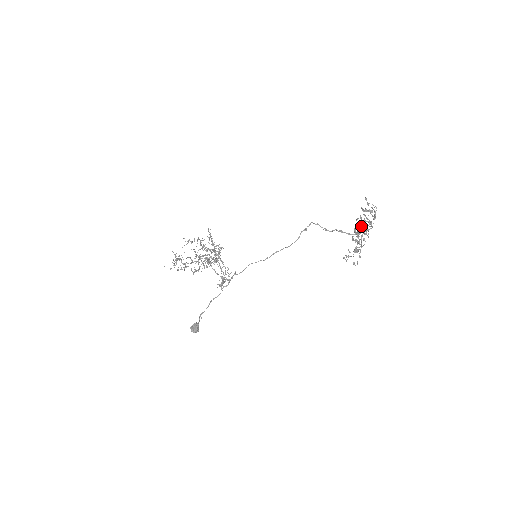
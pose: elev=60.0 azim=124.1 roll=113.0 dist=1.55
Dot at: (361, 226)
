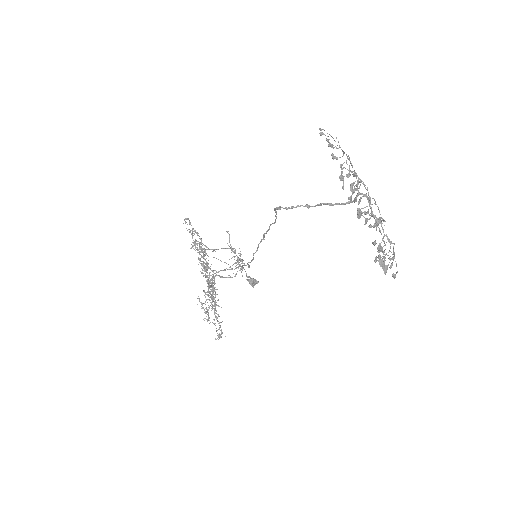
Dot at: occluded
